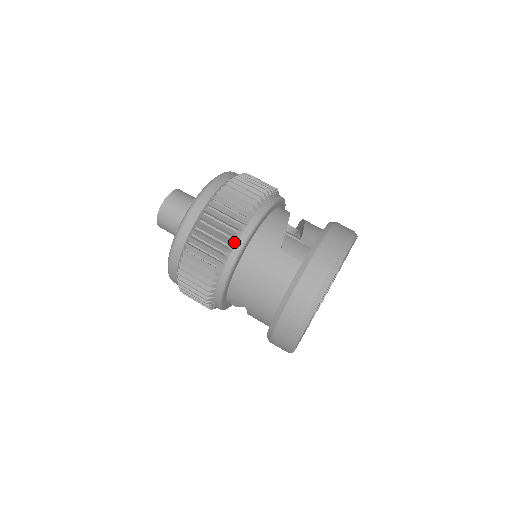
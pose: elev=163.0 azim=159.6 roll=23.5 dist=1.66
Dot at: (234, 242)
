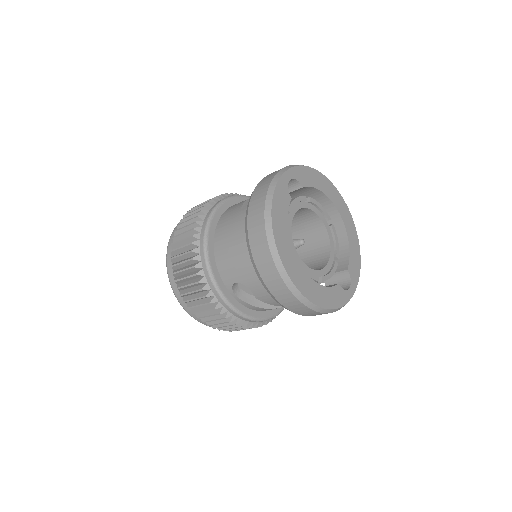
Dot at: (200, 225)
